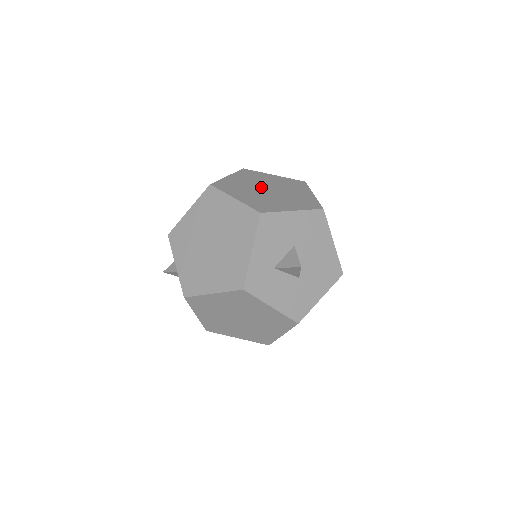
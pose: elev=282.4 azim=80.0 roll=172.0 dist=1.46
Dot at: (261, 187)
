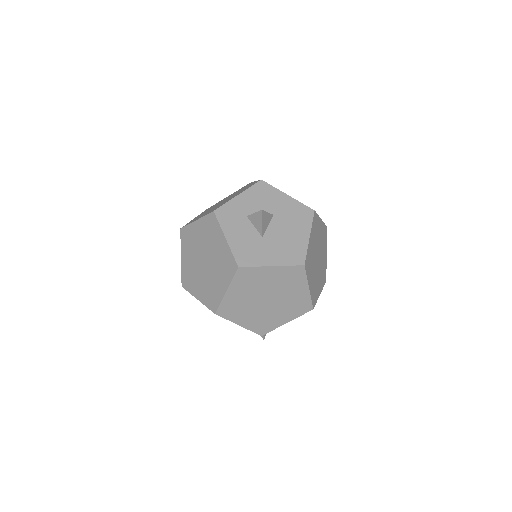
Dot at: occluded
